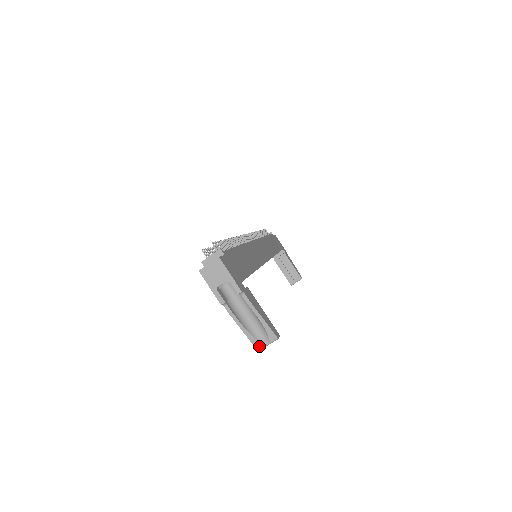
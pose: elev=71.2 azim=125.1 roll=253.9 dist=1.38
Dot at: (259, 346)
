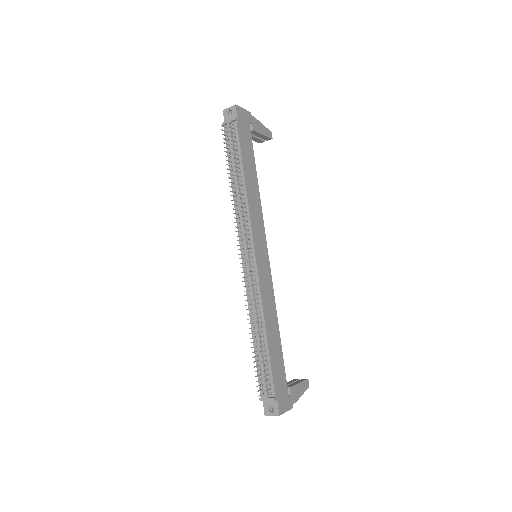
Dot at: occluded
